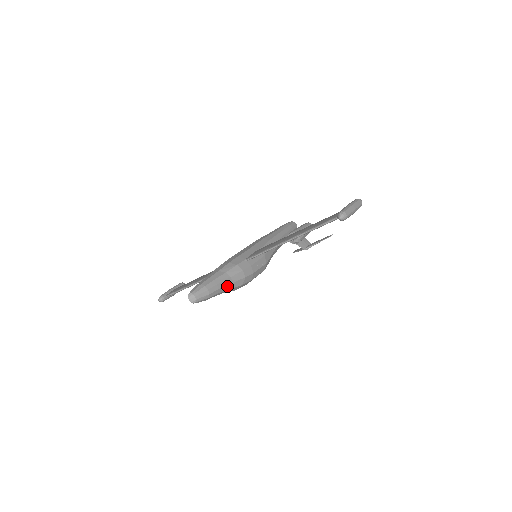
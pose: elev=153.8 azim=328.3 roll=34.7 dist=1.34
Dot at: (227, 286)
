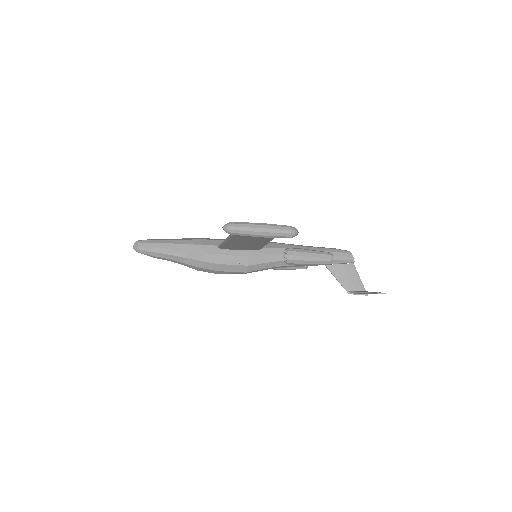
Dot at: (180, 257)
